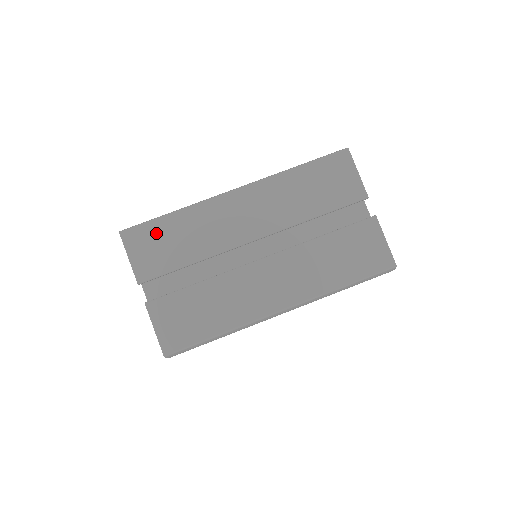
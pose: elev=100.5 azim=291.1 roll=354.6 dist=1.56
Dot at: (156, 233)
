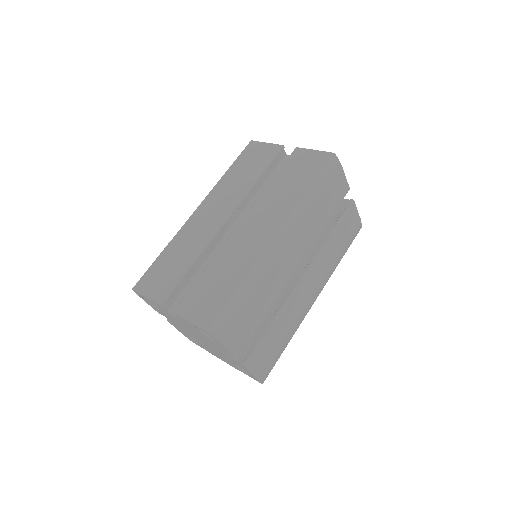
Dot at: (157, 269)
